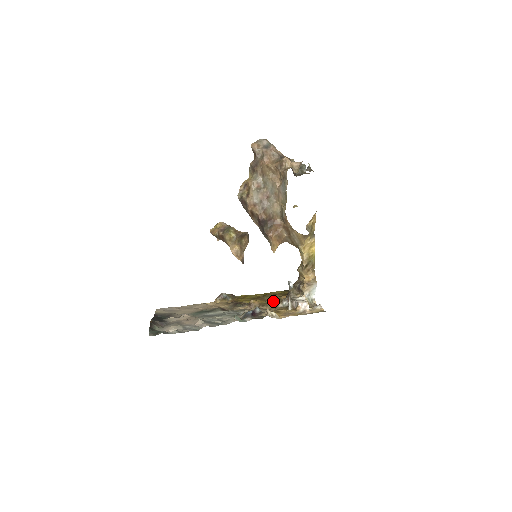
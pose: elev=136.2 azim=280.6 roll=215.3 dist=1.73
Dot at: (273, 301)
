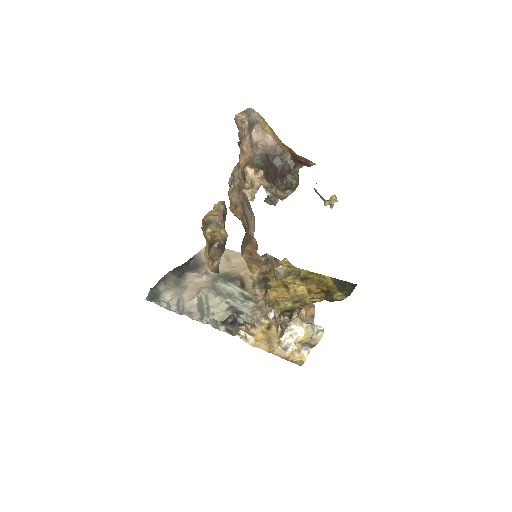
Dot at: (288, 302)
